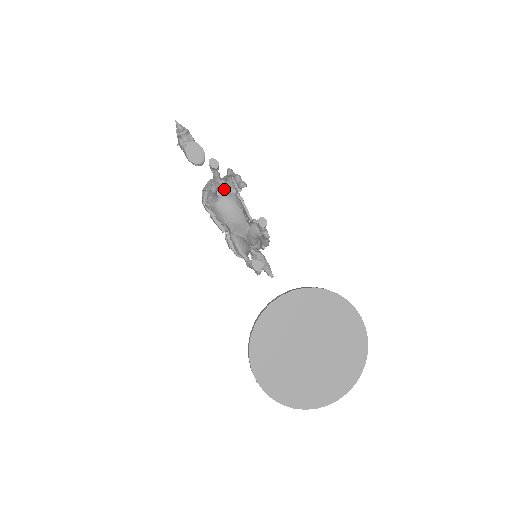
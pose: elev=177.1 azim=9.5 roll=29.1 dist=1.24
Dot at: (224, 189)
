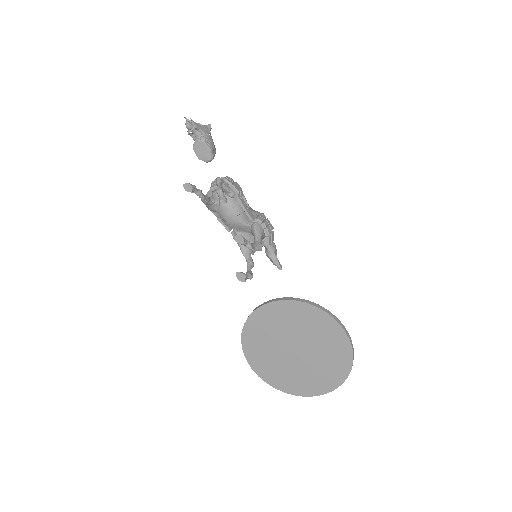
Dot at: occluded
